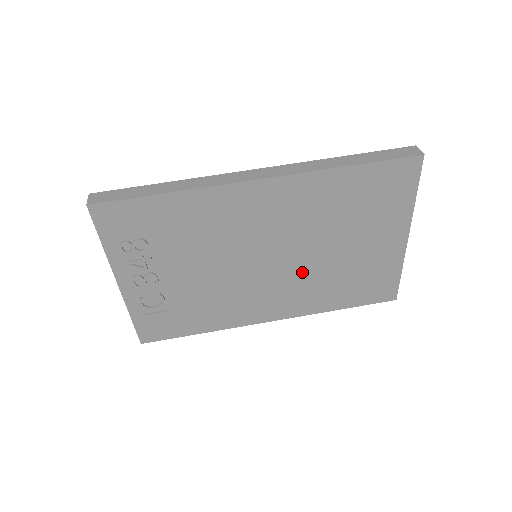
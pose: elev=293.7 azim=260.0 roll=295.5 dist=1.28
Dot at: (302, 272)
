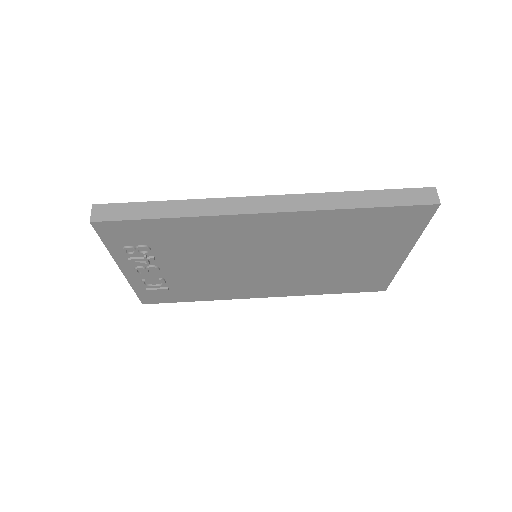
Dot at: (299, 271)
